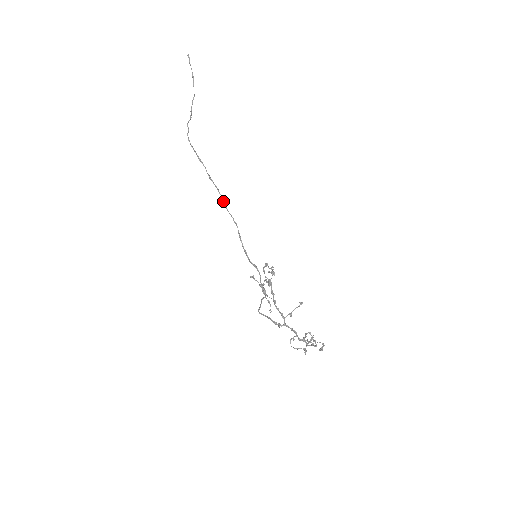
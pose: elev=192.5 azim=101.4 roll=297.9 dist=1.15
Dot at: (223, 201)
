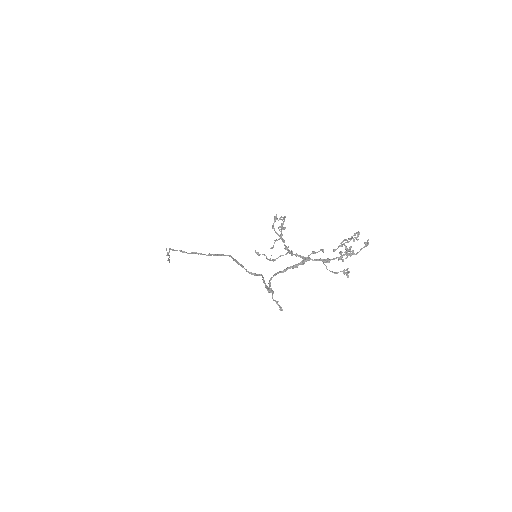
Dot at: (210, 254)
